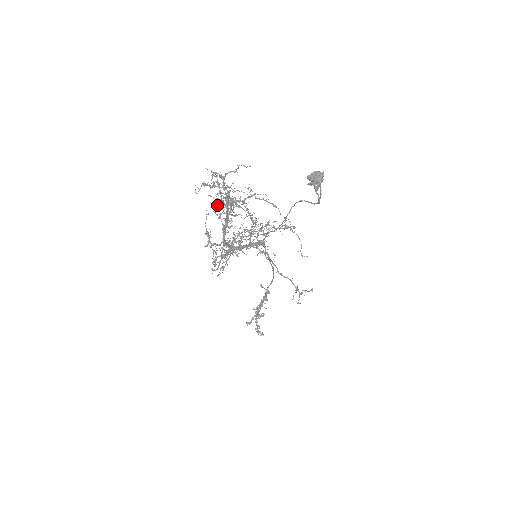
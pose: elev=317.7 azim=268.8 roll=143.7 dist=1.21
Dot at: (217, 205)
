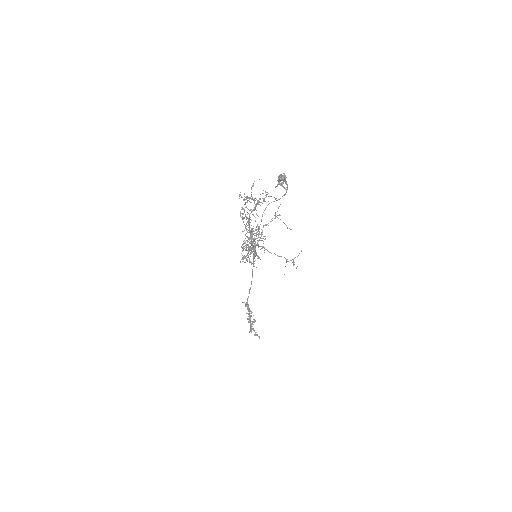
Dot at: occluded
